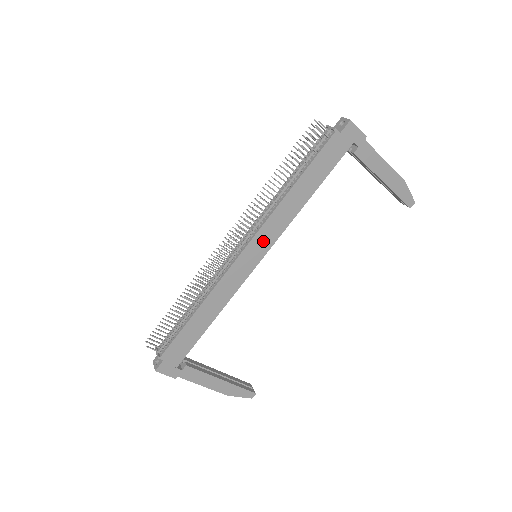
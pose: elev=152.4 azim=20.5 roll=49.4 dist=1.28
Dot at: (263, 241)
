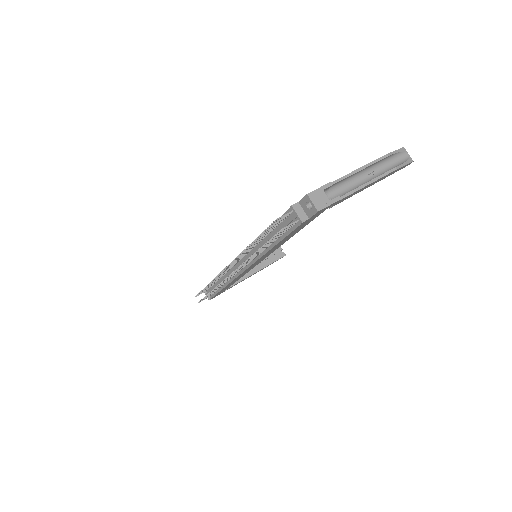
Dot at: (259, 261)
